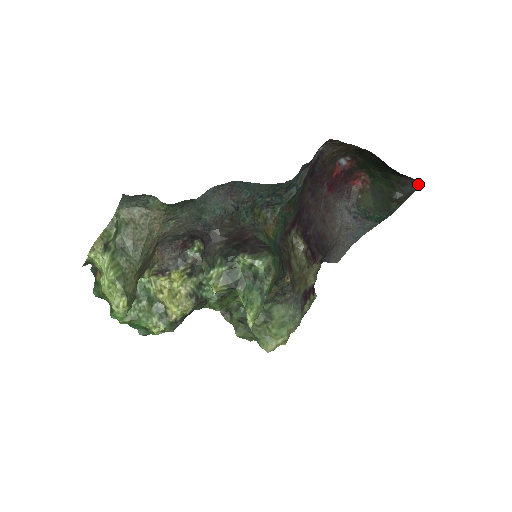
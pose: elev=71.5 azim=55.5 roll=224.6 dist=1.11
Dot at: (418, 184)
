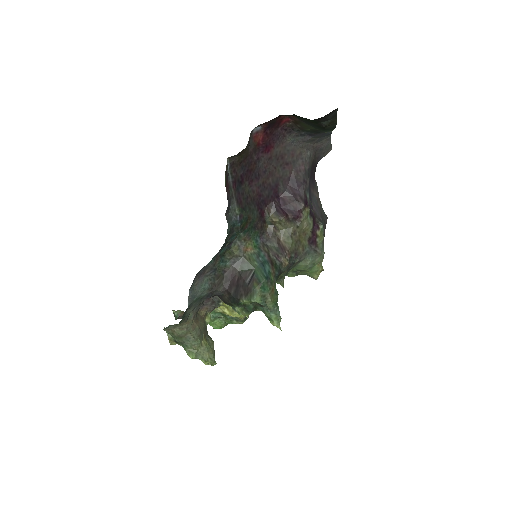
Dot at: (334, 111)
